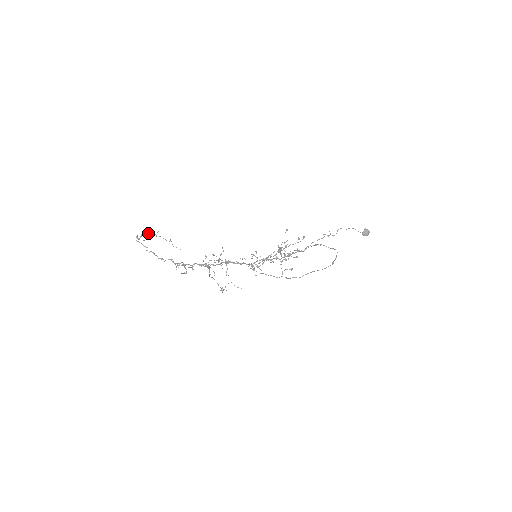
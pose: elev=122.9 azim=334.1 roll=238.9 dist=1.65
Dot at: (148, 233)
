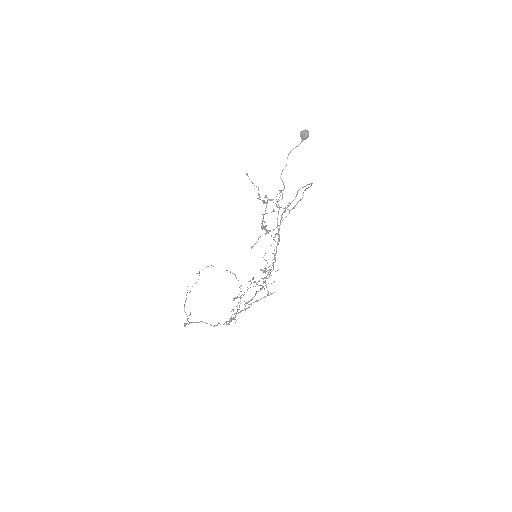
Dot at: (185, 302)
